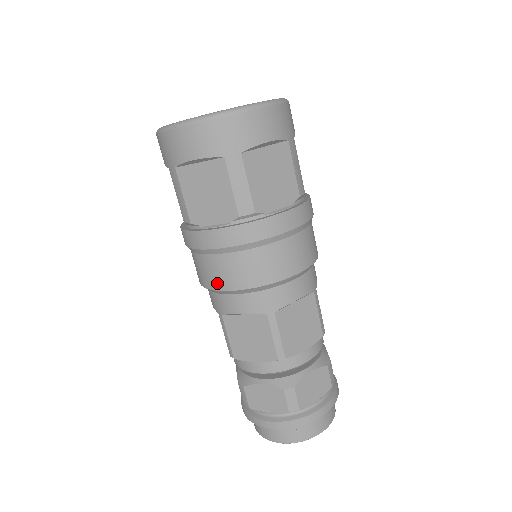
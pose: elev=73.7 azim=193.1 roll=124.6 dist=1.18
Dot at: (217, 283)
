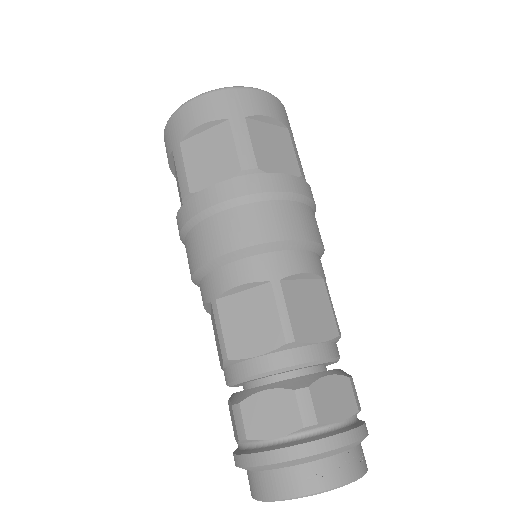
Dot at: (213, 249)
